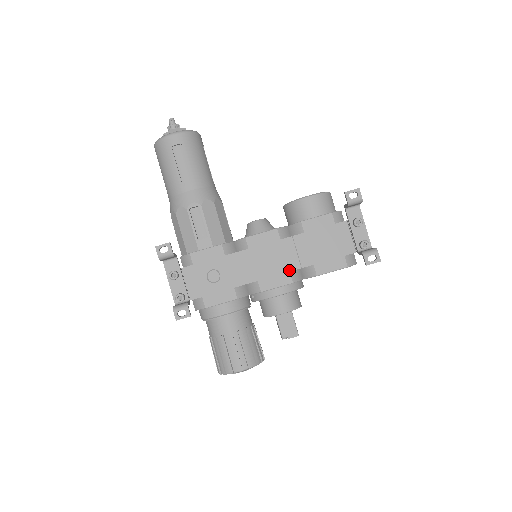
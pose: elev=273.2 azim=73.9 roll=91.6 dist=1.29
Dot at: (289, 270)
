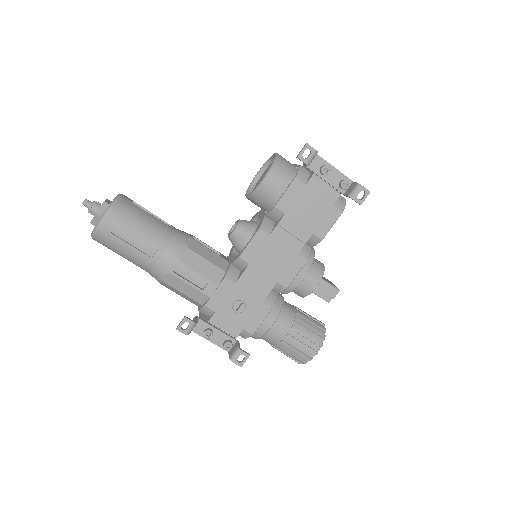
Dot at: (296, 254)
